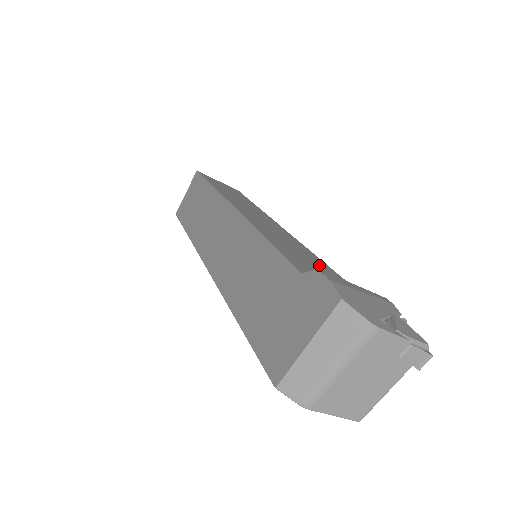
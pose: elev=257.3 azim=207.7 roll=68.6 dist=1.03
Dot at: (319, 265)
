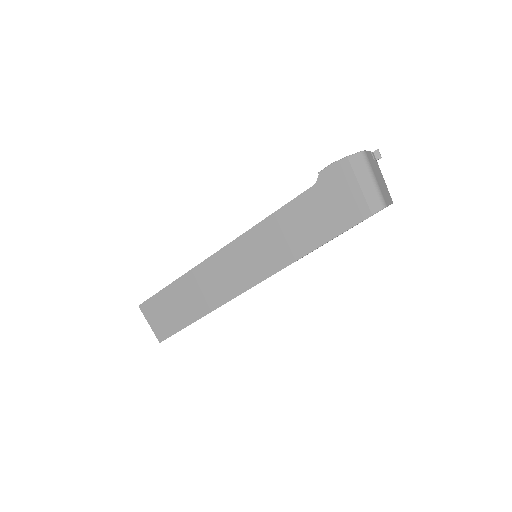
Dot at: occluded
